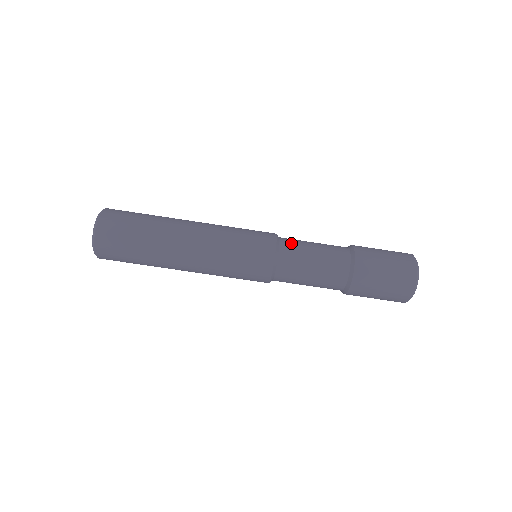
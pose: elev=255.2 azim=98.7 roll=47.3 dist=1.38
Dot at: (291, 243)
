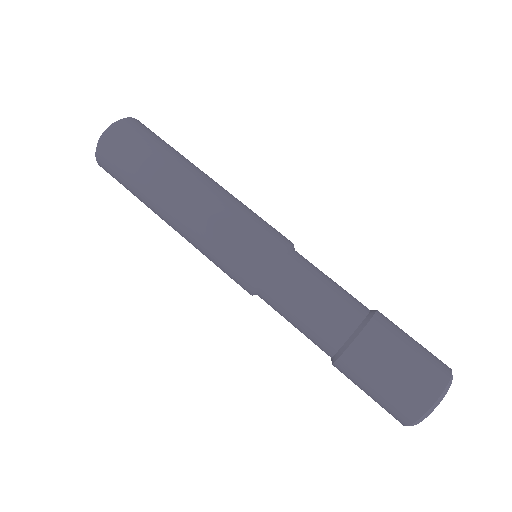
Dot at: occluded
